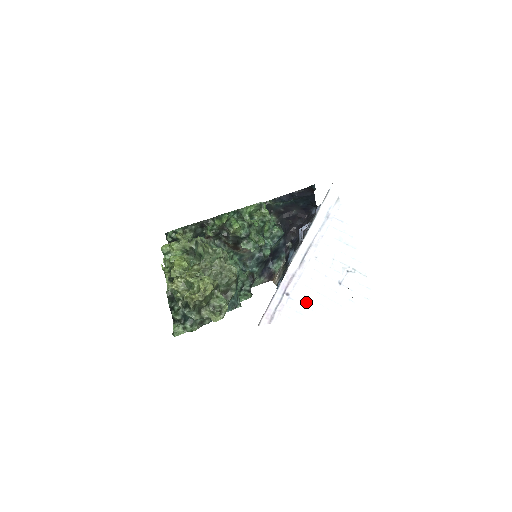
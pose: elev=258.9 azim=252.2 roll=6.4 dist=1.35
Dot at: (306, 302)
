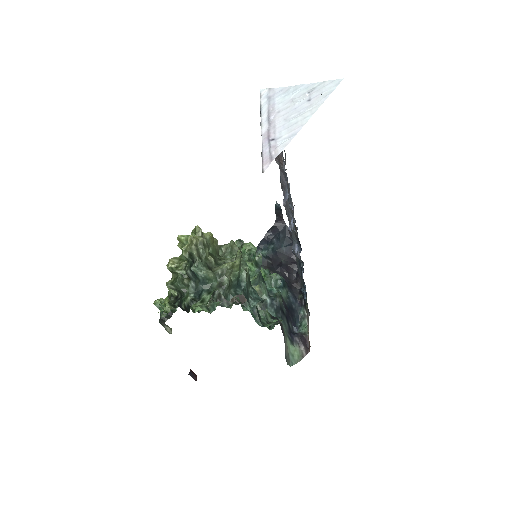
Dot at: (292, 128)
